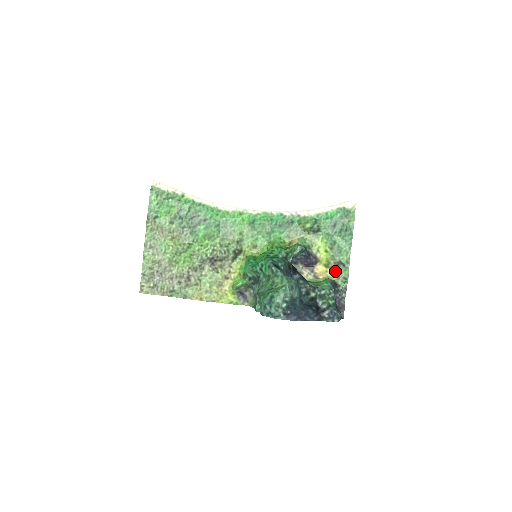
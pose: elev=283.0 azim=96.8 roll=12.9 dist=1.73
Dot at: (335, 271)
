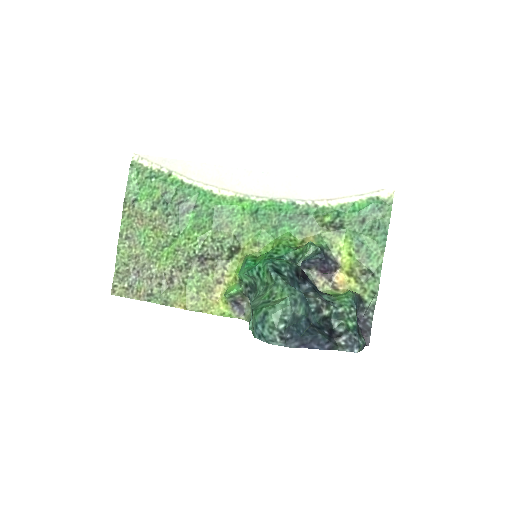
Dot at: (361, 282)
